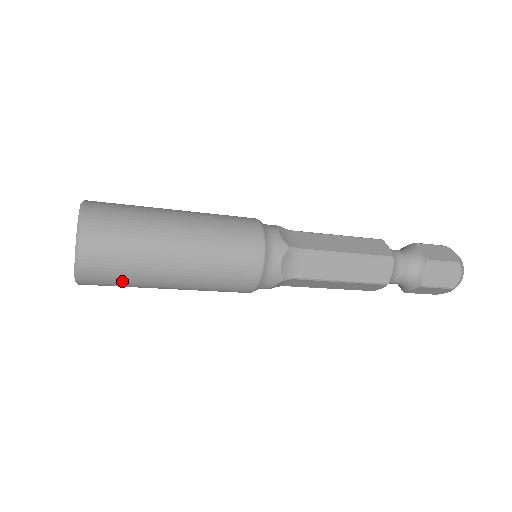
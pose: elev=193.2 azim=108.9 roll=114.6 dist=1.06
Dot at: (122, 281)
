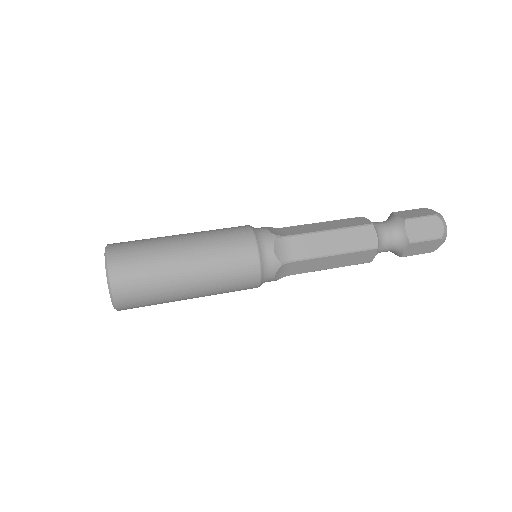
Dot at: occluded
